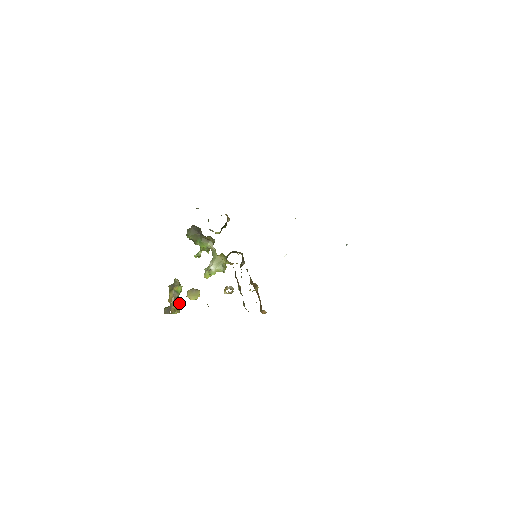
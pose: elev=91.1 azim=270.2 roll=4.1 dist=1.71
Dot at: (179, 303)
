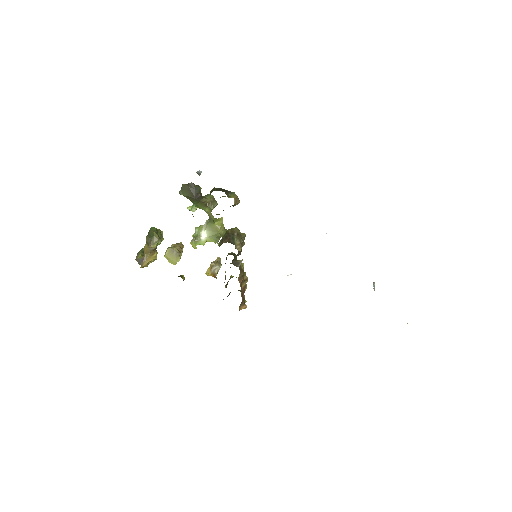
Dot at: (155, 256)
